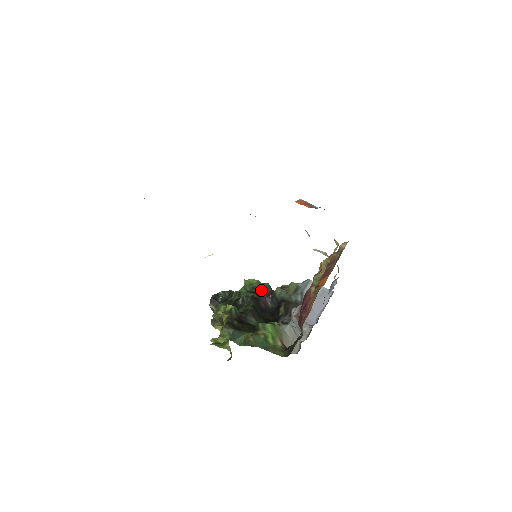
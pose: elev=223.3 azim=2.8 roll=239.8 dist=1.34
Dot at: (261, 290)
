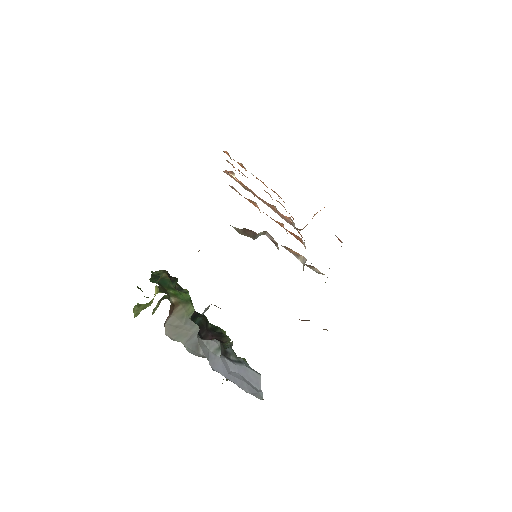
Dot at: (219, 332)
